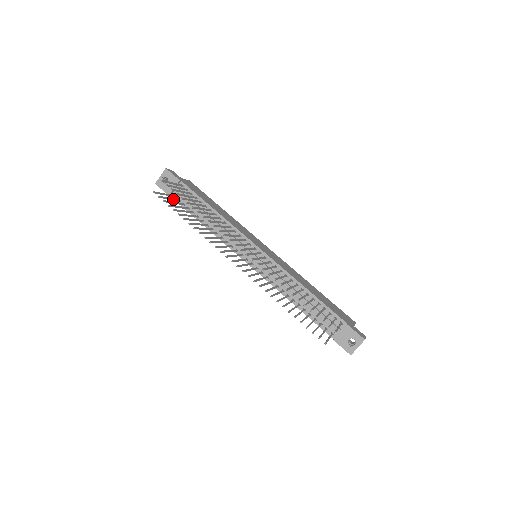
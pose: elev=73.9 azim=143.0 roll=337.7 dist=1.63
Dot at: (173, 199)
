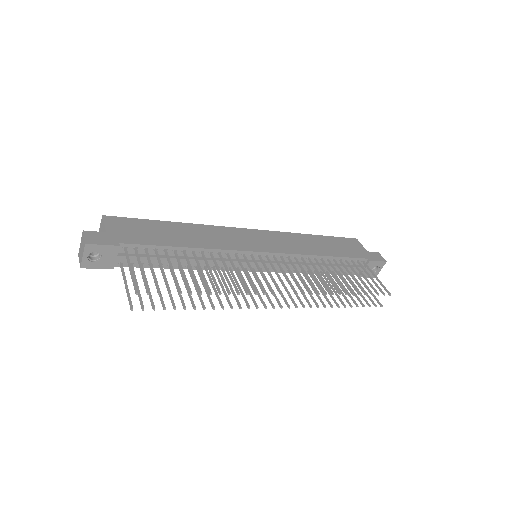
Dot at: (135, 278)
